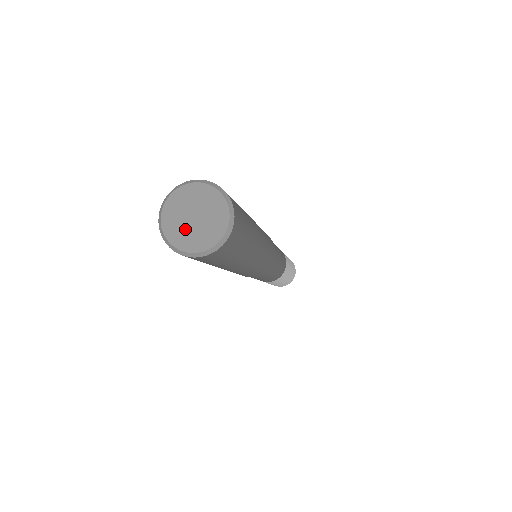
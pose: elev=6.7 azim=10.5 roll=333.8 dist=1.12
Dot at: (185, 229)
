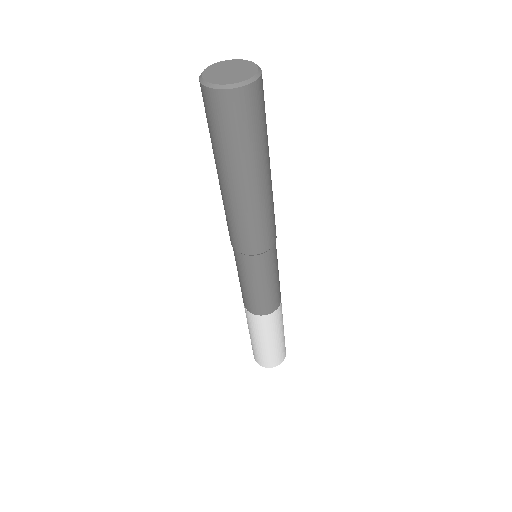
Dot at: (218, 73)
